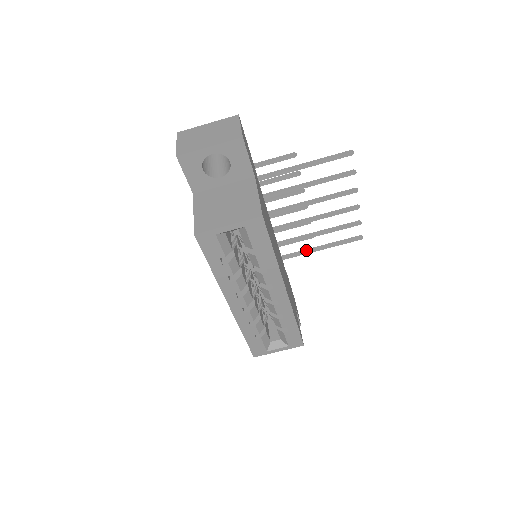
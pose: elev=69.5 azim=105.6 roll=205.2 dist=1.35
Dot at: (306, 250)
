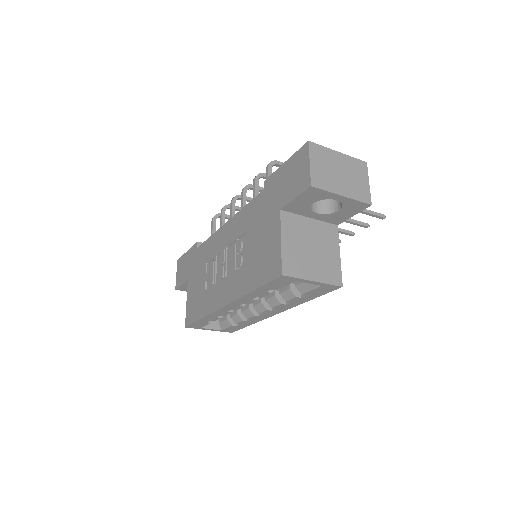
Dot at: occluded
